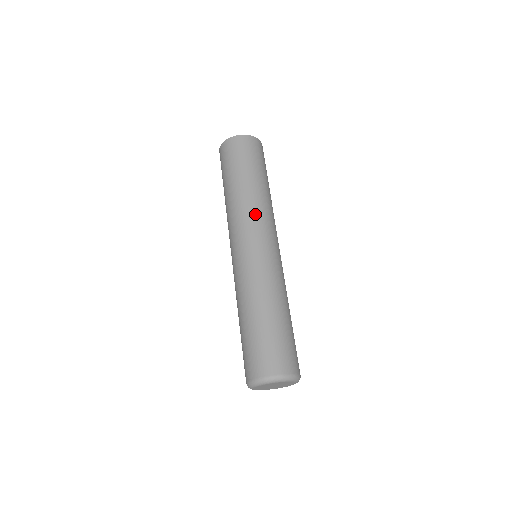
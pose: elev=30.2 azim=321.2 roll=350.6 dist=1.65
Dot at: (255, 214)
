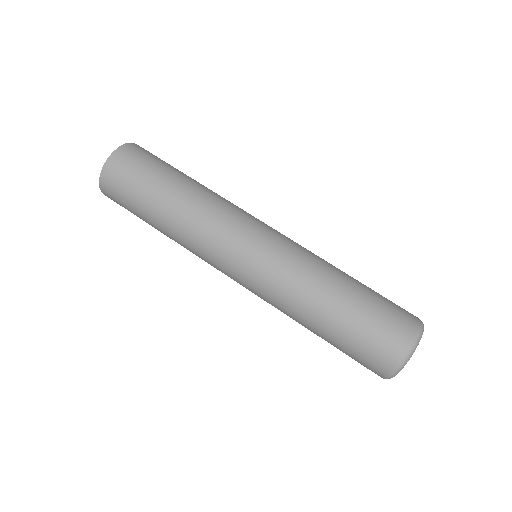
Dot at: (202, 244)
